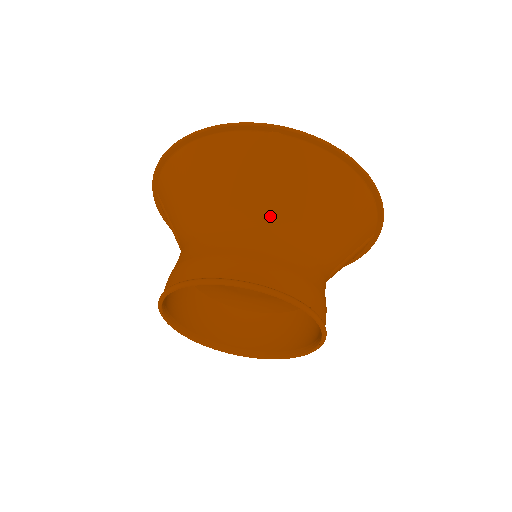
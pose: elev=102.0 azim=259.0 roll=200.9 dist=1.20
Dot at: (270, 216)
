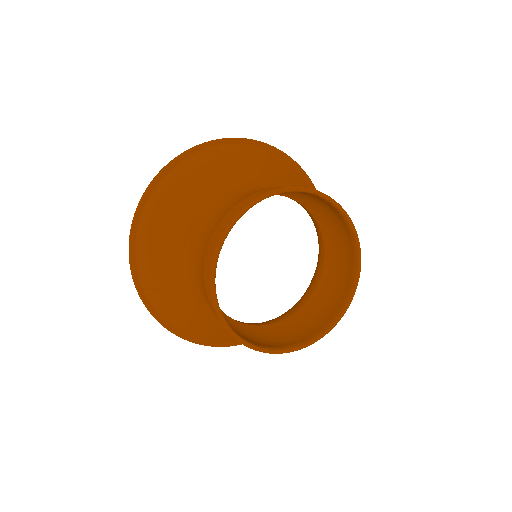
Dot at: (247, 185)
